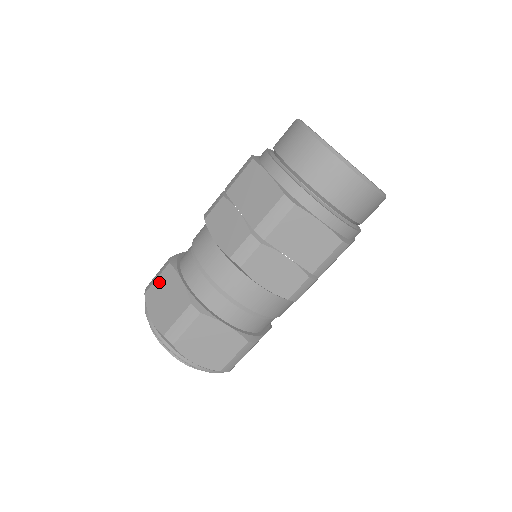
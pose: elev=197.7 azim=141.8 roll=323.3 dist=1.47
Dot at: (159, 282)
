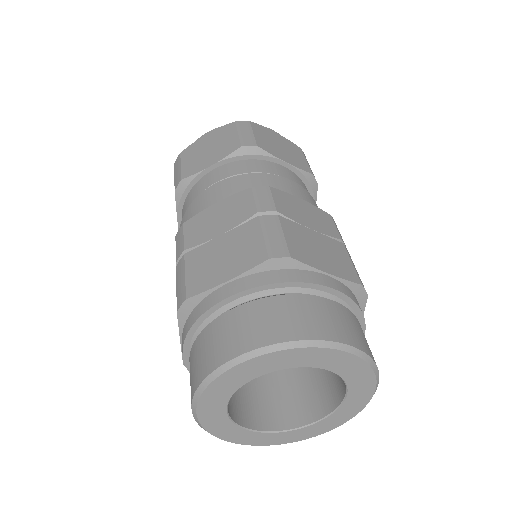
Dot at: occluded
